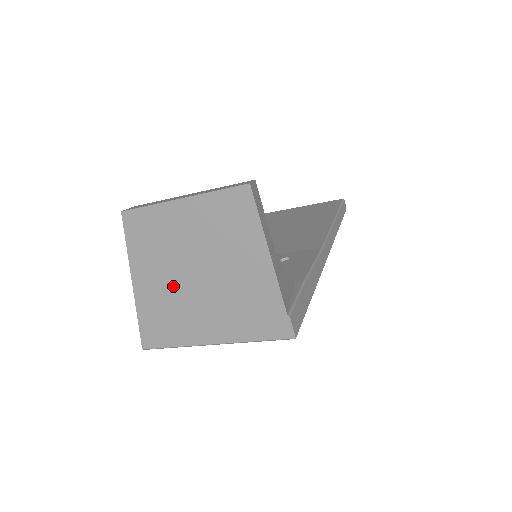
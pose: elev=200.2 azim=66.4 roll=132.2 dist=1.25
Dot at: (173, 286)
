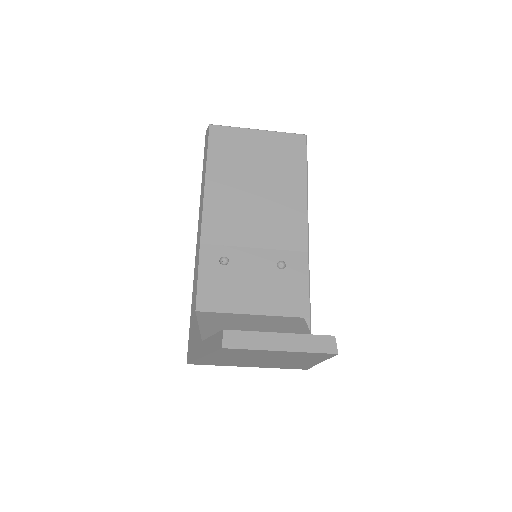
Dot at: (238, 360)
